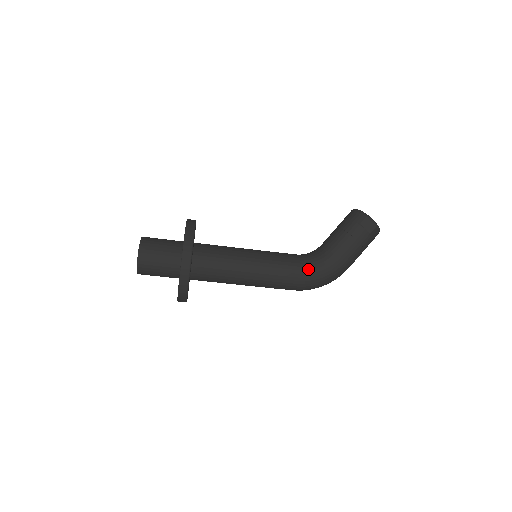
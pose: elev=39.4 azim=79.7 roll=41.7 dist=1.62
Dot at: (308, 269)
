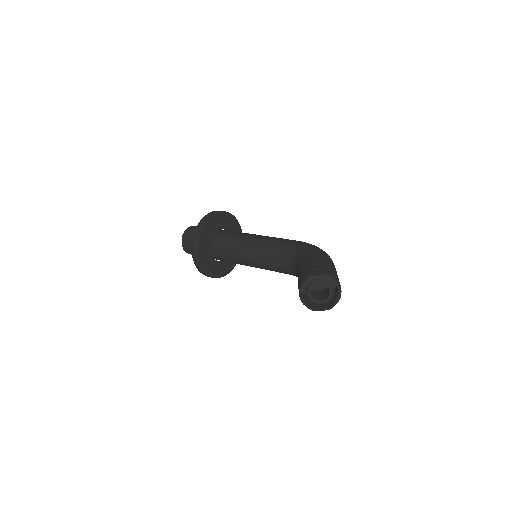
Dot at: occluded
